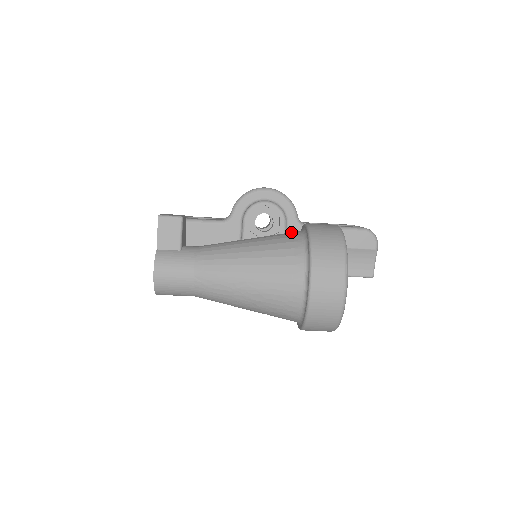
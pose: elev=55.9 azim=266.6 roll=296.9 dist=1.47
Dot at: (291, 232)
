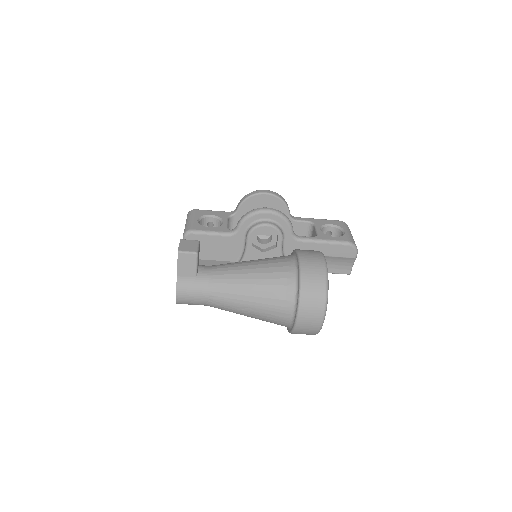
Dot at: (286, 262)
